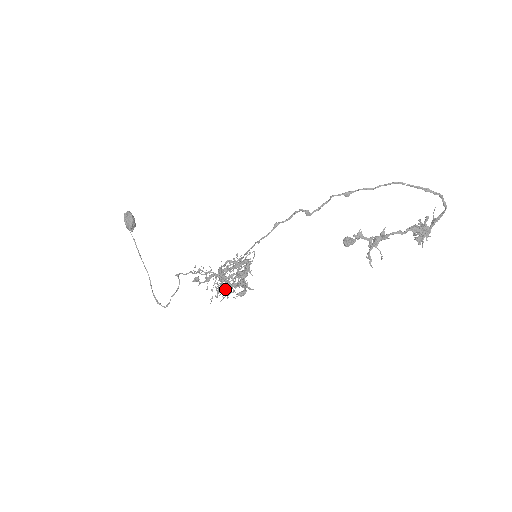
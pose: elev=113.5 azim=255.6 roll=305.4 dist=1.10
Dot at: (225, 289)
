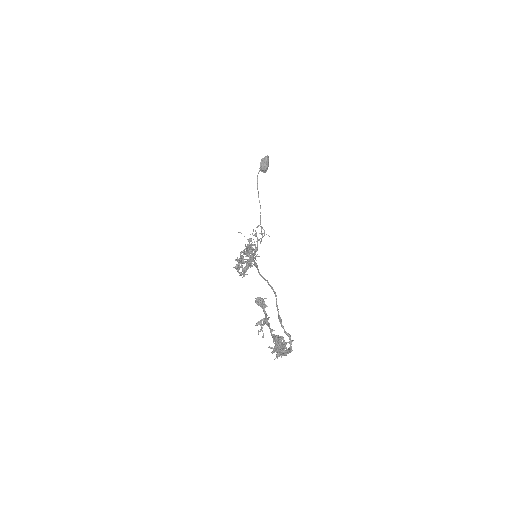
Dot at: (244, 262)
